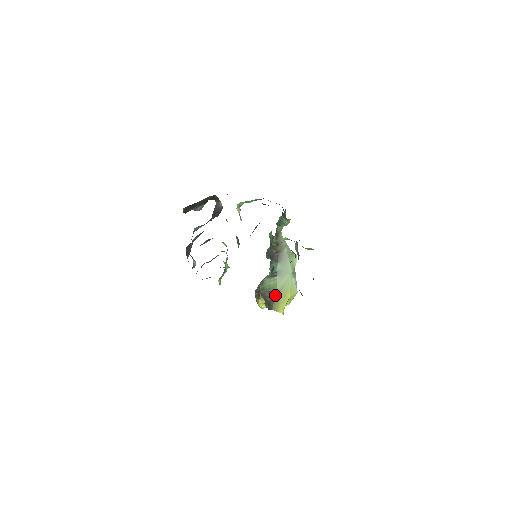
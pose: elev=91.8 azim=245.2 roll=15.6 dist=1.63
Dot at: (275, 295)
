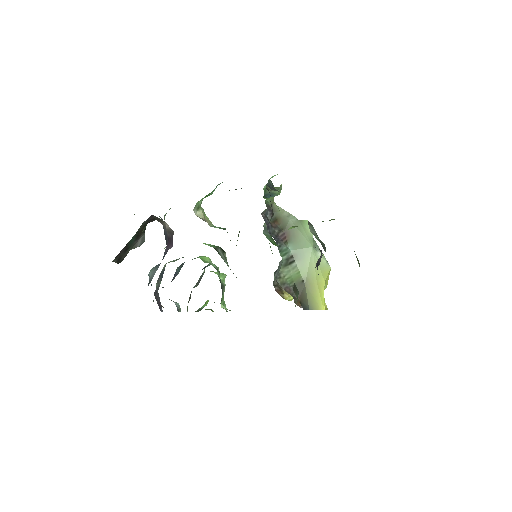
Dot at: (304, 288)
